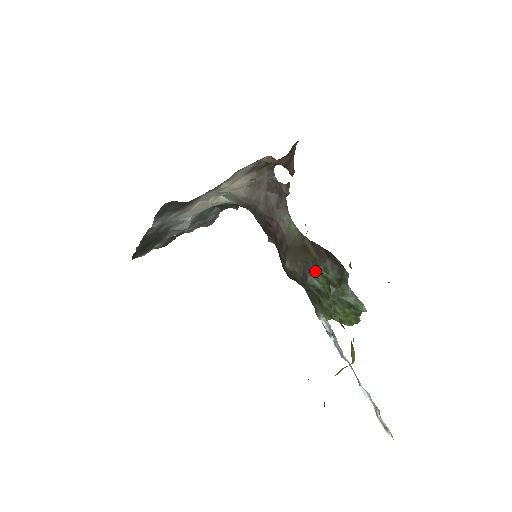
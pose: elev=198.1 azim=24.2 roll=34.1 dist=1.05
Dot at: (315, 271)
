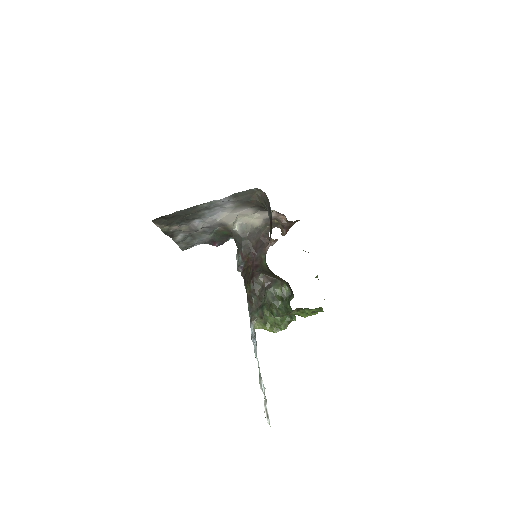
Dot at: (279, 285)
